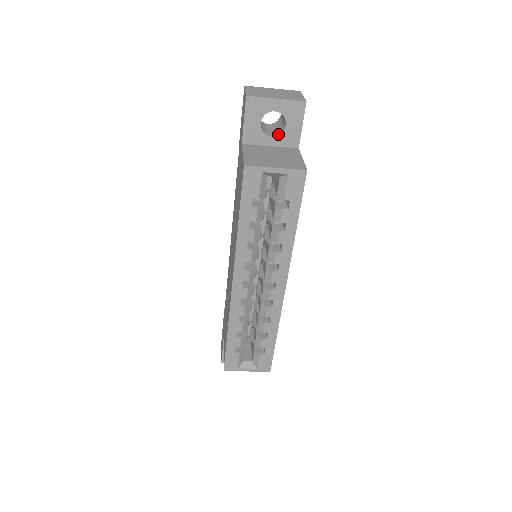
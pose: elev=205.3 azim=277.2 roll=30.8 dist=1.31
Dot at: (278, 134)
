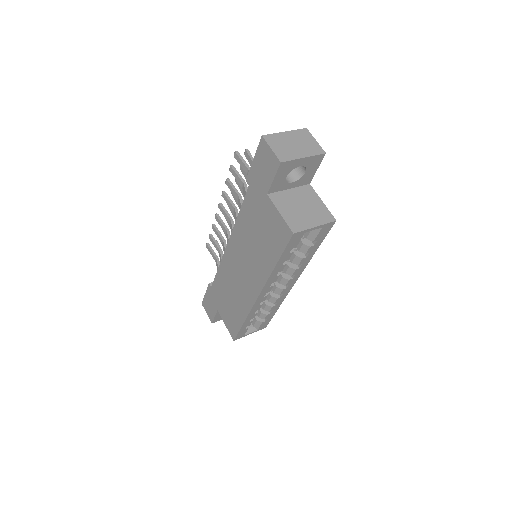
Dot at: (297, 179)
